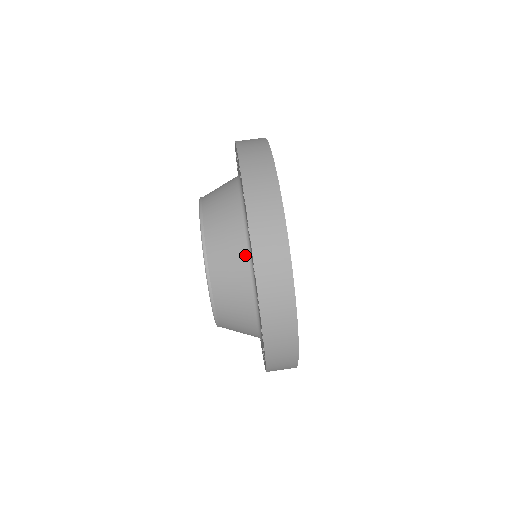
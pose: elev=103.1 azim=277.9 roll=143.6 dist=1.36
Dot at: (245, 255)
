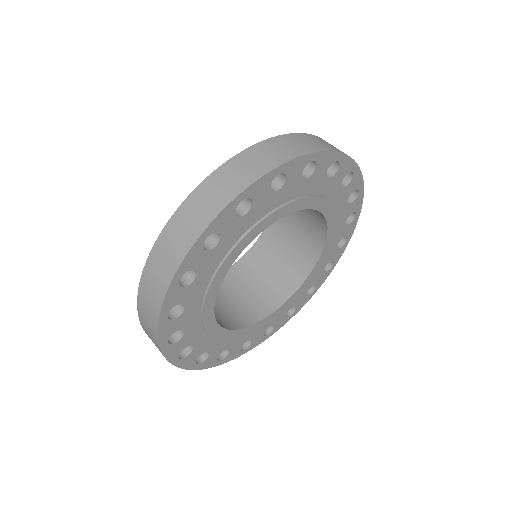
Dot at: occluded
